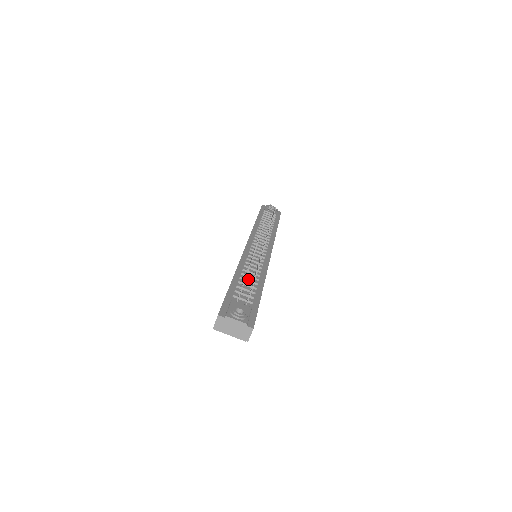
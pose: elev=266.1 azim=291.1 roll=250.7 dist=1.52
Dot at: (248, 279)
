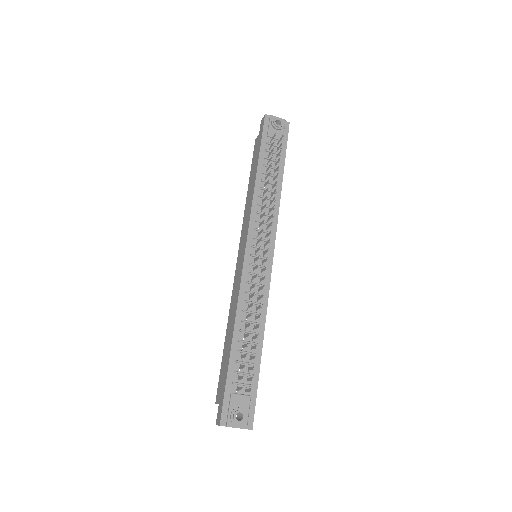
Dot at: (247, 337)
